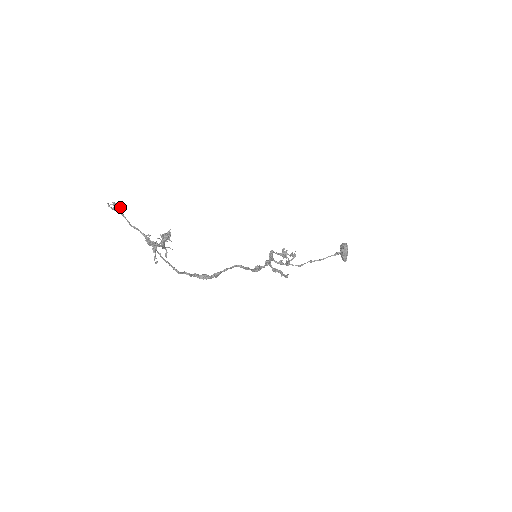
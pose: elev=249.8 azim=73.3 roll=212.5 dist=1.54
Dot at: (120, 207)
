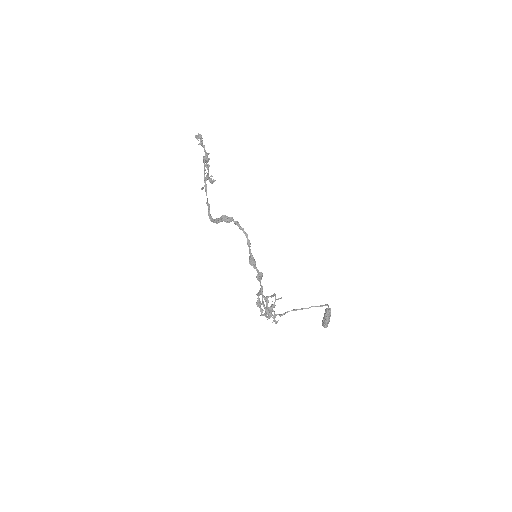
Dot at: occluded
